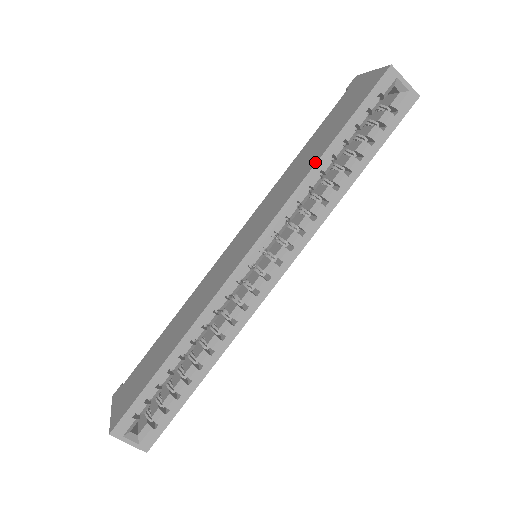
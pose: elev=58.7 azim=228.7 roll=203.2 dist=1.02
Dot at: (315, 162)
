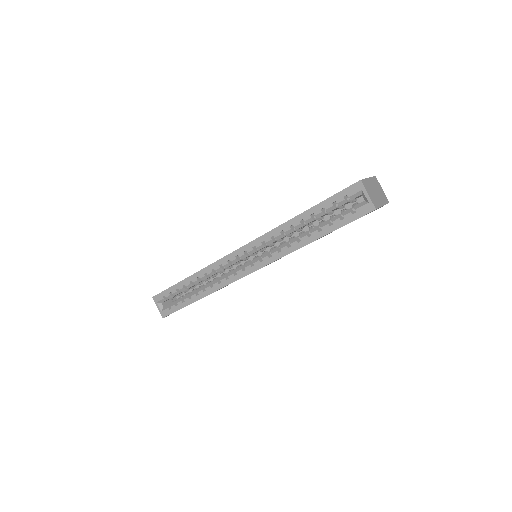
Dot at: (292, 218)
